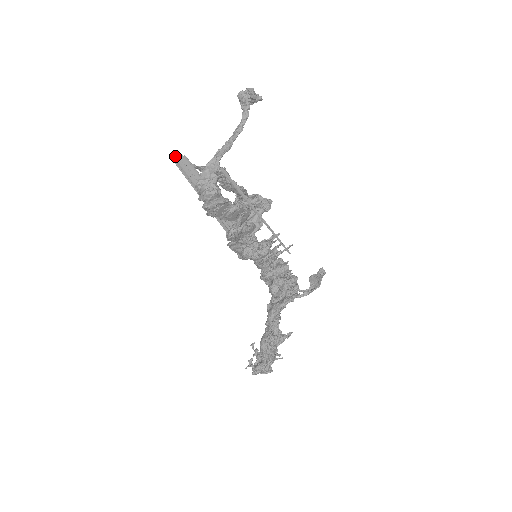
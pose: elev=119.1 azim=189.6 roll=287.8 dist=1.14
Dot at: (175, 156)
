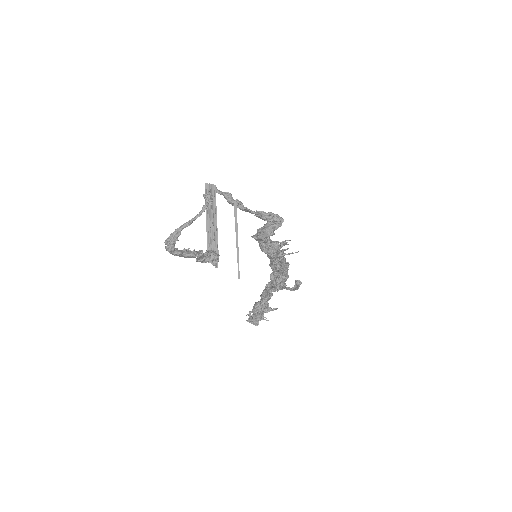
Dot at: (209, 184)
